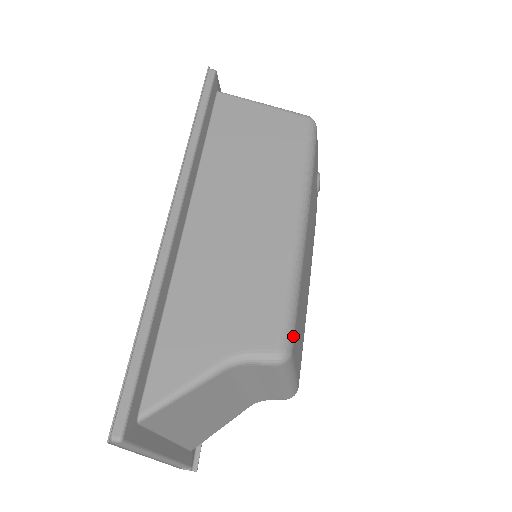
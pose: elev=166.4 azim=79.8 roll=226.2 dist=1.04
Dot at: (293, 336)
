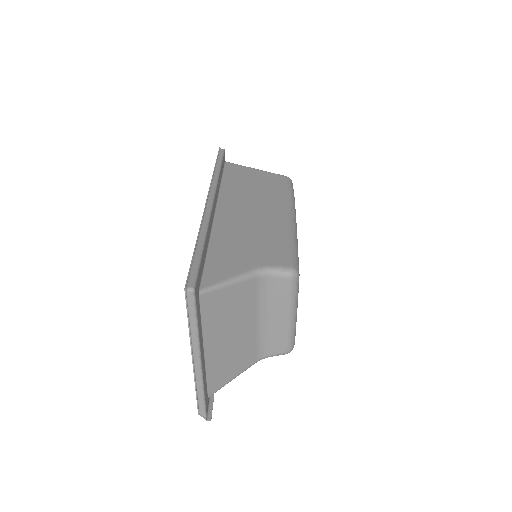
Dot at: (298, 266)
